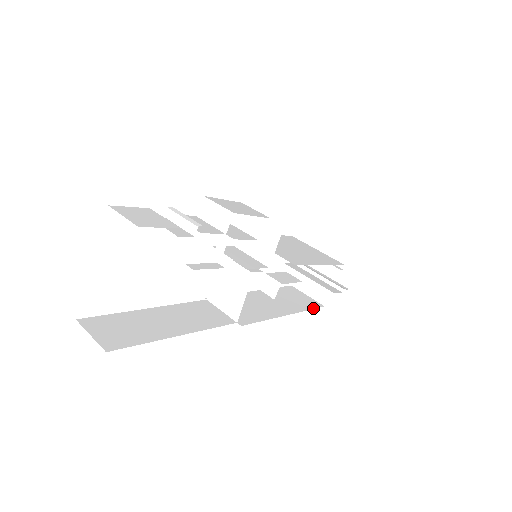
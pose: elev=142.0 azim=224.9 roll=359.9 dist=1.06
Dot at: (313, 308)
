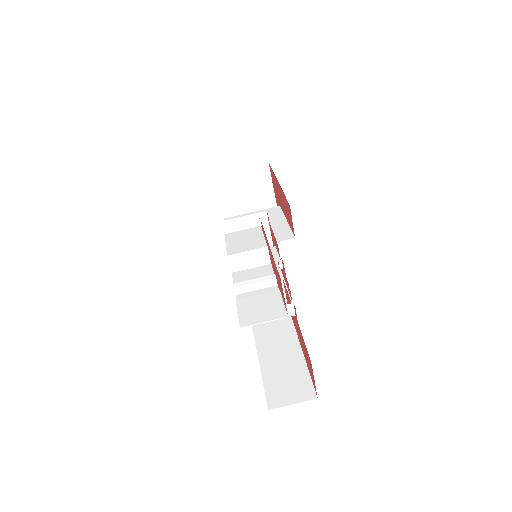
Dot at: occluded
